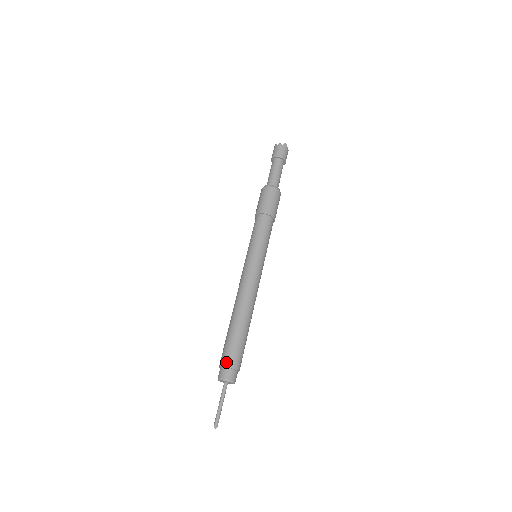
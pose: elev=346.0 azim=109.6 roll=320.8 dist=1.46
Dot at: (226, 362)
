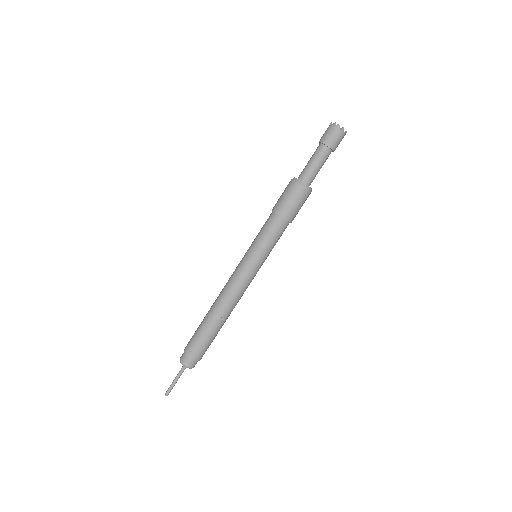
Dot at: (186, 347)
